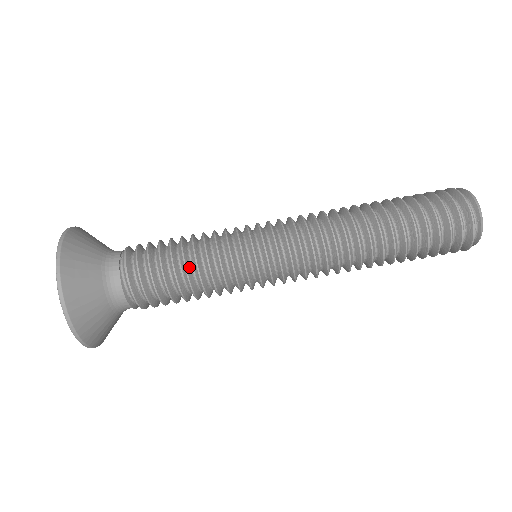
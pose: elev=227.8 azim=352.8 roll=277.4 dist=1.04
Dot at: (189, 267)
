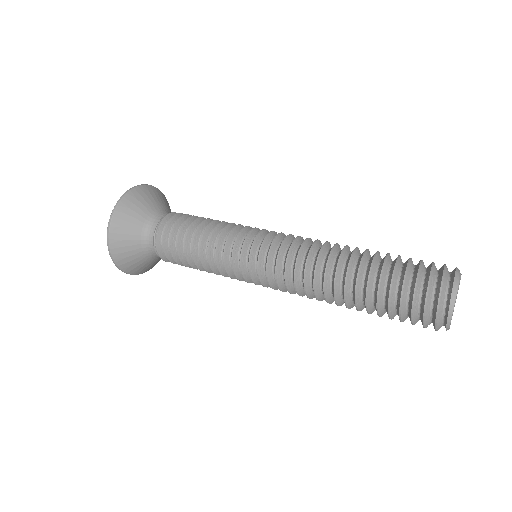
Dot at: (199, 264)
